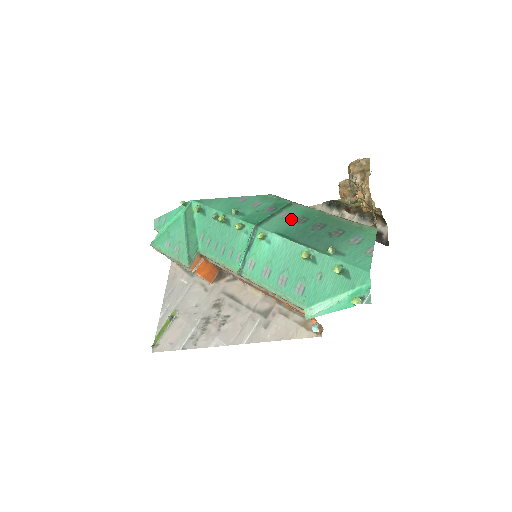
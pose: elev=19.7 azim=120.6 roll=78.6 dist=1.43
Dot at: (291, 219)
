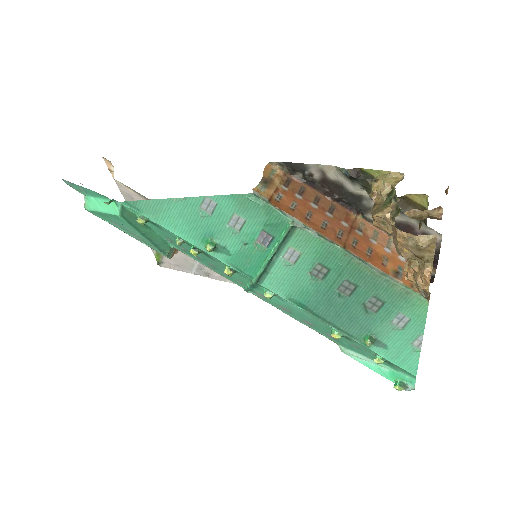
Dot at: (303, 269)
